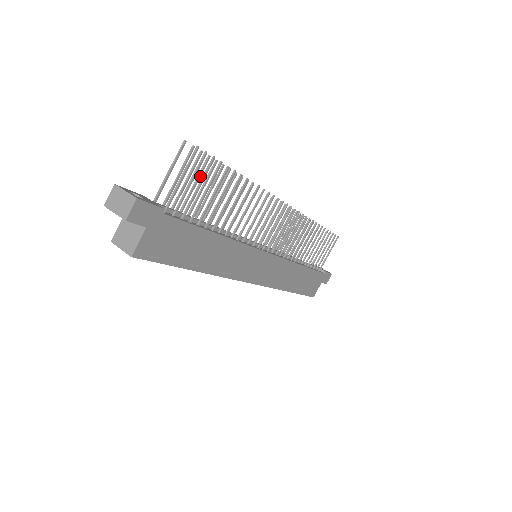
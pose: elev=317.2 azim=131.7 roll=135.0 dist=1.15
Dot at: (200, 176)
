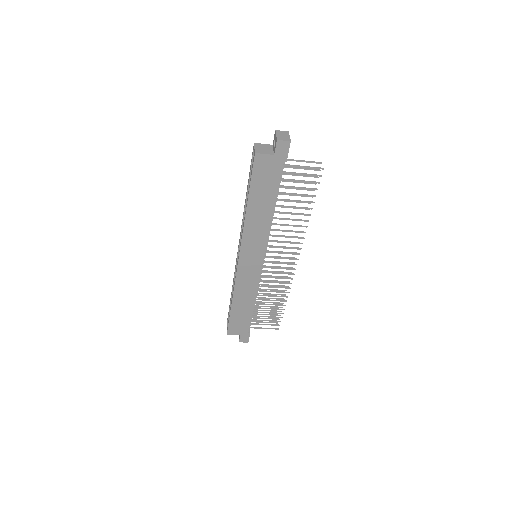
Dot at: (304, 183)
